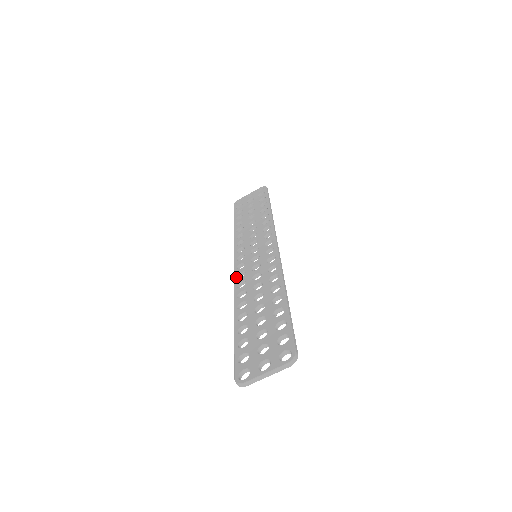
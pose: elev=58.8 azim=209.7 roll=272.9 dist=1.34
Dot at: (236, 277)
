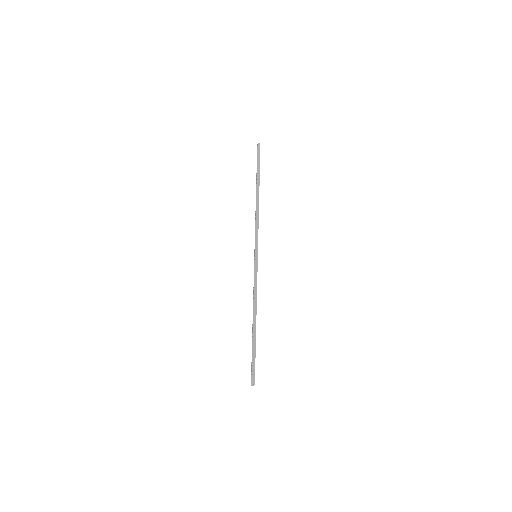
Dot at: occluded
